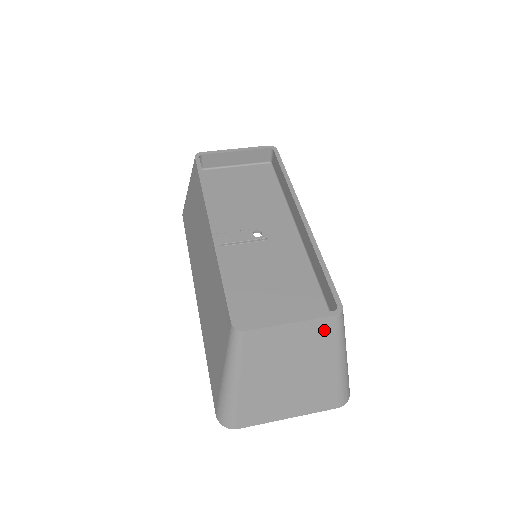
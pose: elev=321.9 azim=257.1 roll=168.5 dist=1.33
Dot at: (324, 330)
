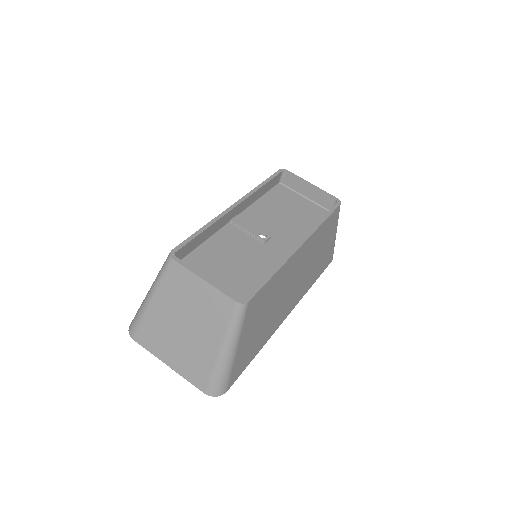
Dot at: (223, 307)
